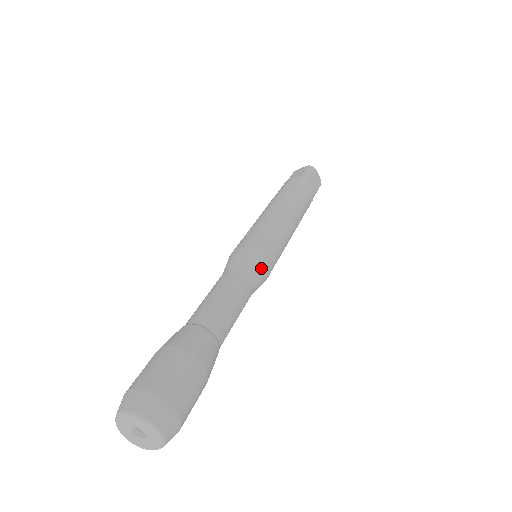
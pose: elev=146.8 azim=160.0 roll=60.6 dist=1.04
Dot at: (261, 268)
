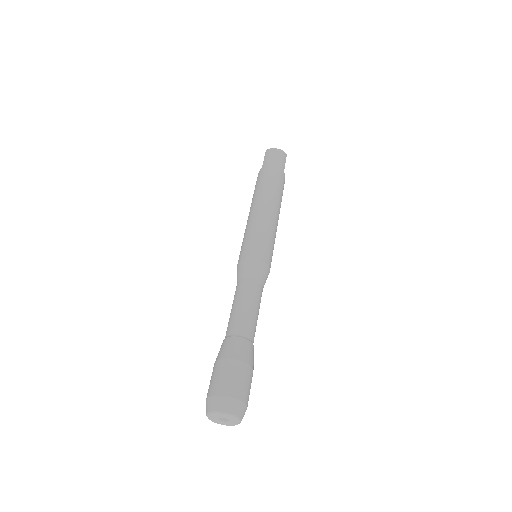
Dot at: (253, 266)
